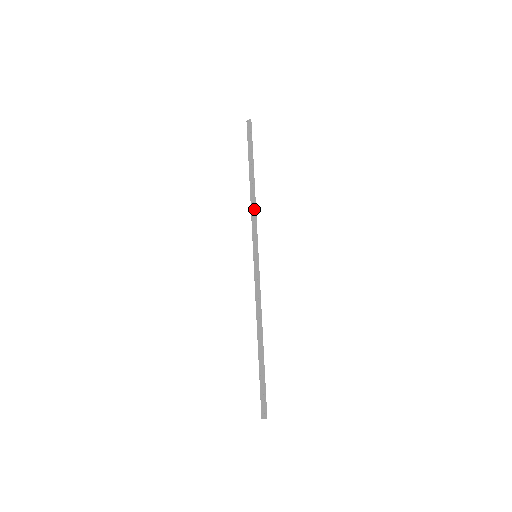
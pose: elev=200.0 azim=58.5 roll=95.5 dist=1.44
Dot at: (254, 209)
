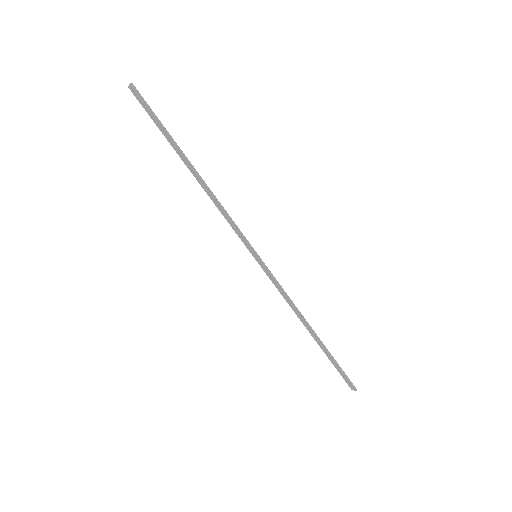
Dot at: (219, 206)
